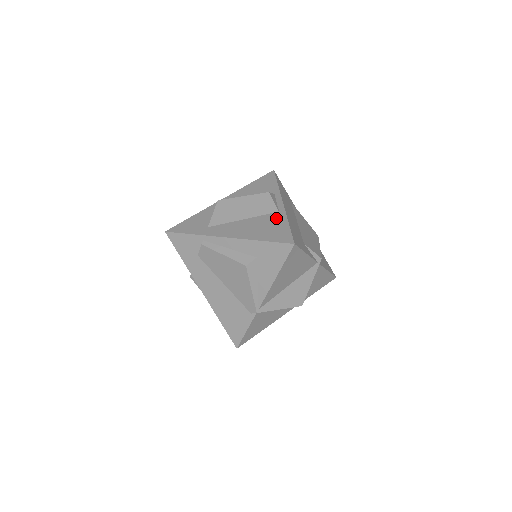
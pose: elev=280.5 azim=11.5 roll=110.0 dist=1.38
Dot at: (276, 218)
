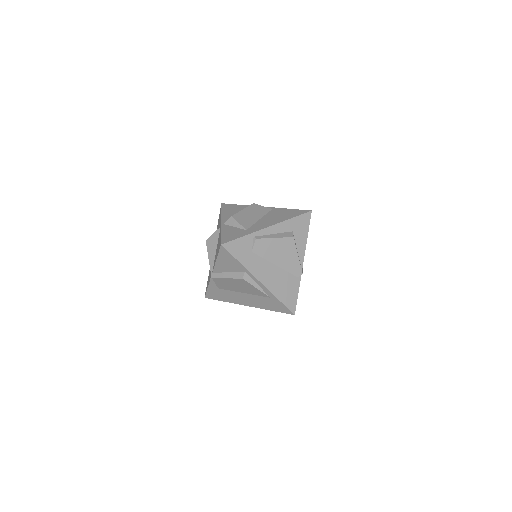
Dot at: (278, 211)
